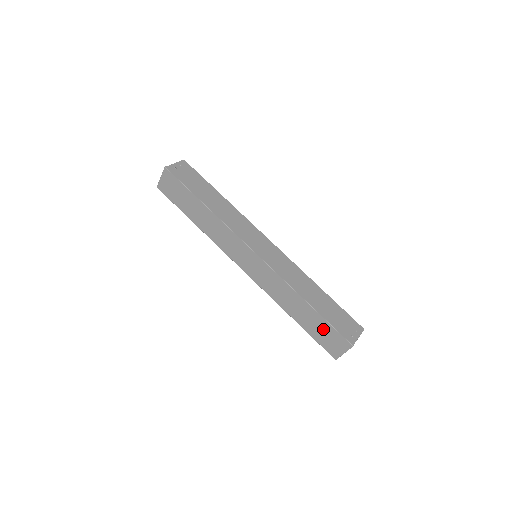
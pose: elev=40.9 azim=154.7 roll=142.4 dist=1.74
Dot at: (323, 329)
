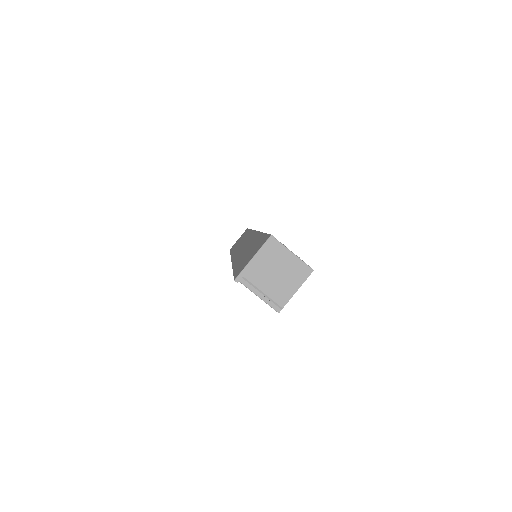
Dot at: occluded
